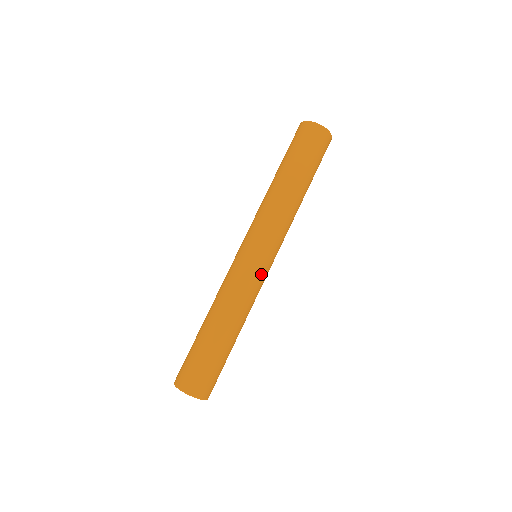
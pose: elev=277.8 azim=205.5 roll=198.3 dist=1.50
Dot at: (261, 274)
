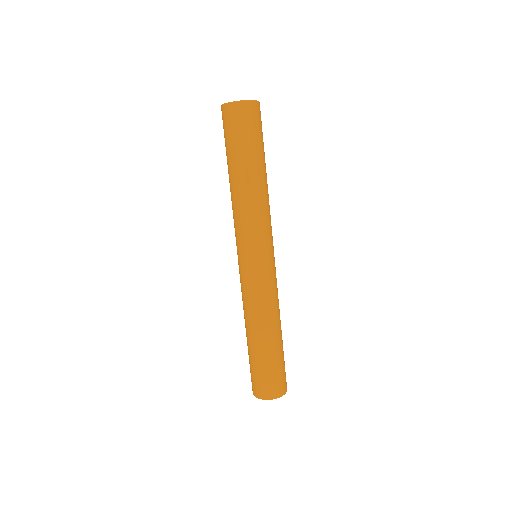
Dot at: (262, 274)
